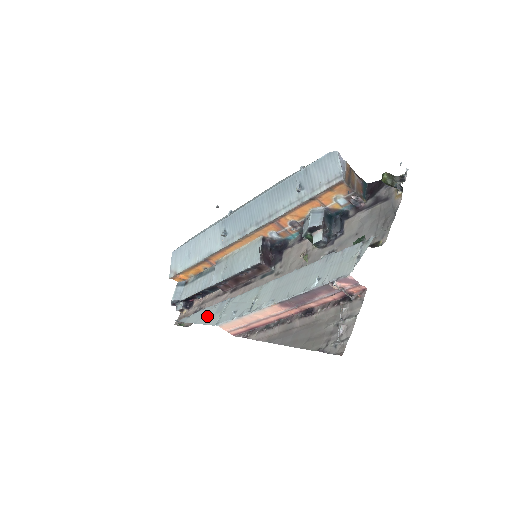
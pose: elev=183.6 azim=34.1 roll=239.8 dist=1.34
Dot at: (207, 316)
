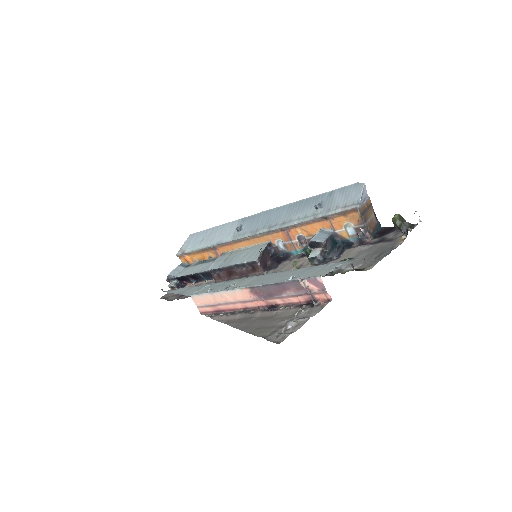
Dot at: (188, 290)
